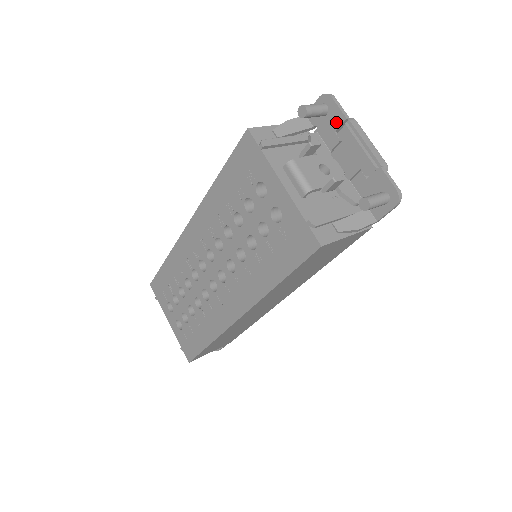
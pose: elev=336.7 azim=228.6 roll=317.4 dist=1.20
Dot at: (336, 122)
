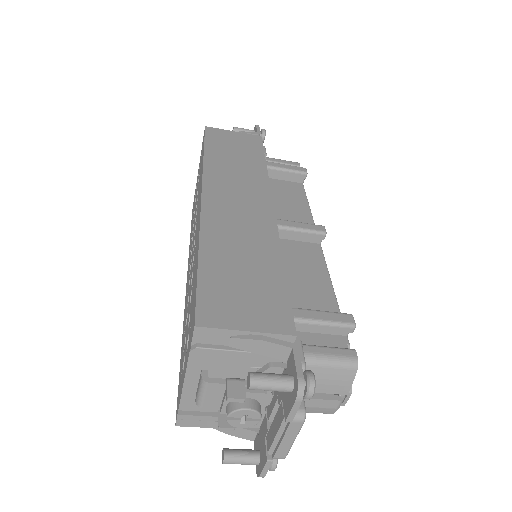
Dot at: occluded
